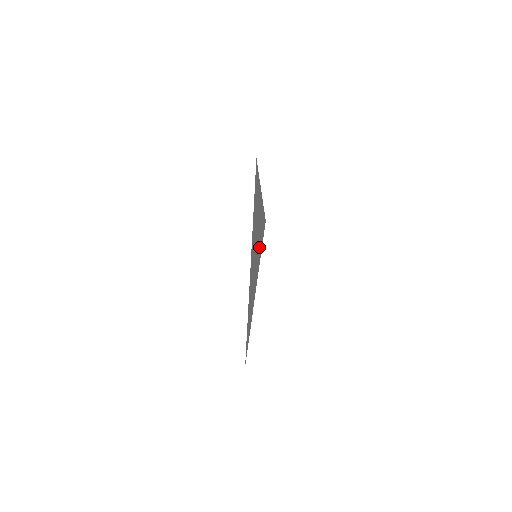
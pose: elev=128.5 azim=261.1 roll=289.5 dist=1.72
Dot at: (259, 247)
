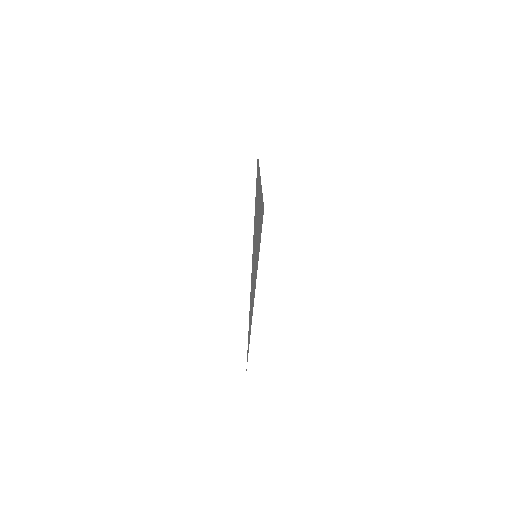
Dot at: occluded
